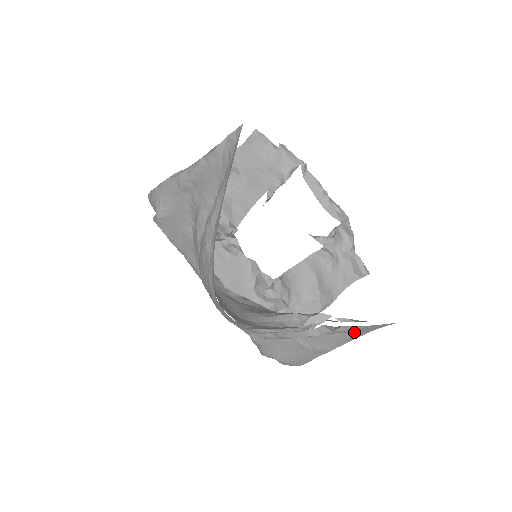
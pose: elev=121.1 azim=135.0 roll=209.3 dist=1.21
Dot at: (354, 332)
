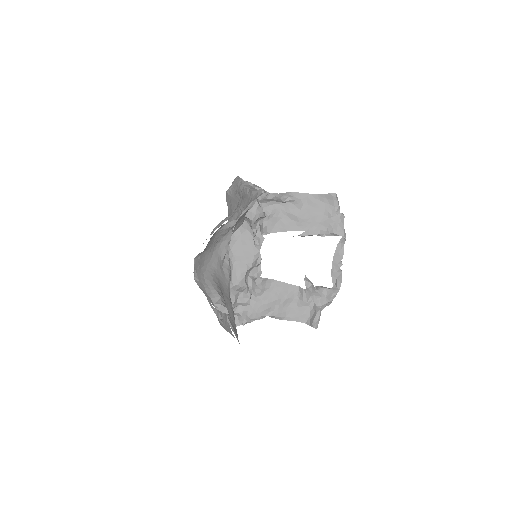
Dot at: occluded
